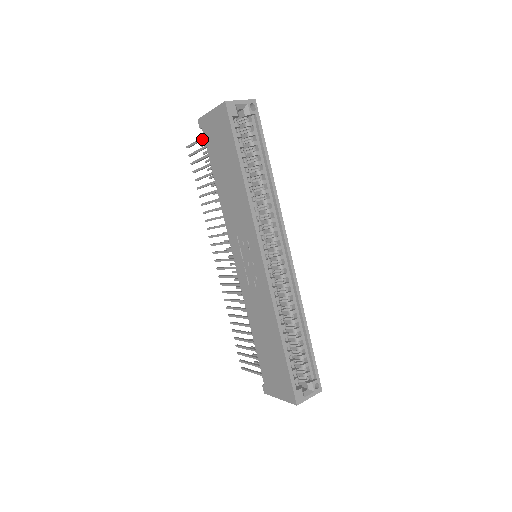
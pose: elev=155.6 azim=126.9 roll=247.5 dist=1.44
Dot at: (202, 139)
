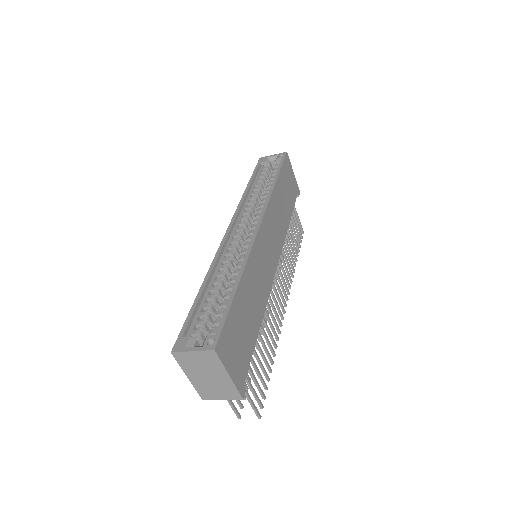
Dot at: occluded
